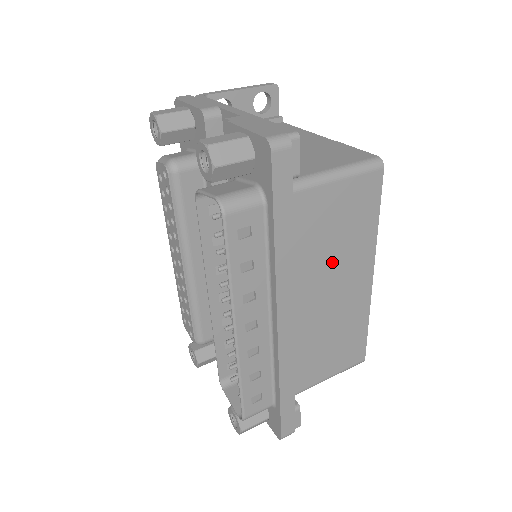
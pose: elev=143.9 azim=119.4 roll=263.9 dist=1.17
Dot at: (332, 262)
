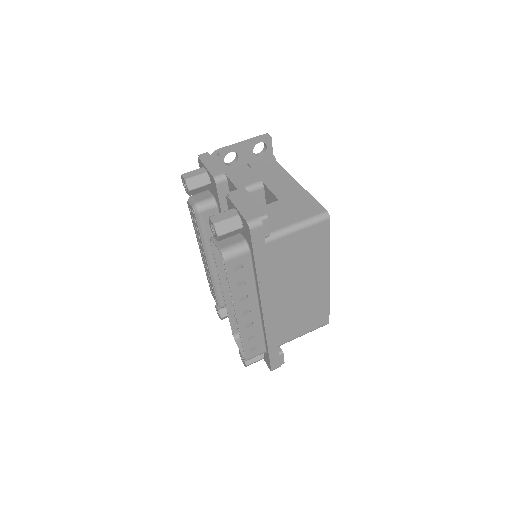
Dot at: (298, 273)
